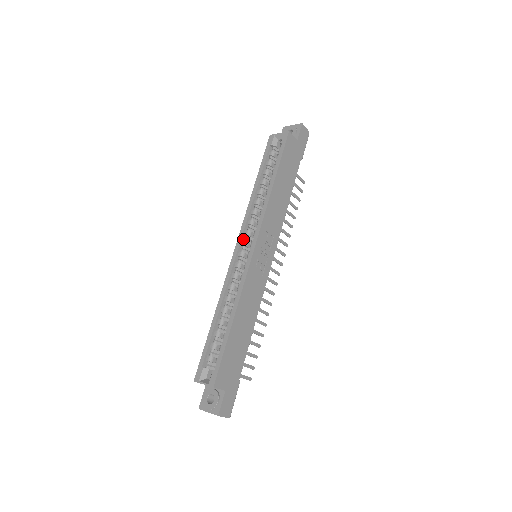
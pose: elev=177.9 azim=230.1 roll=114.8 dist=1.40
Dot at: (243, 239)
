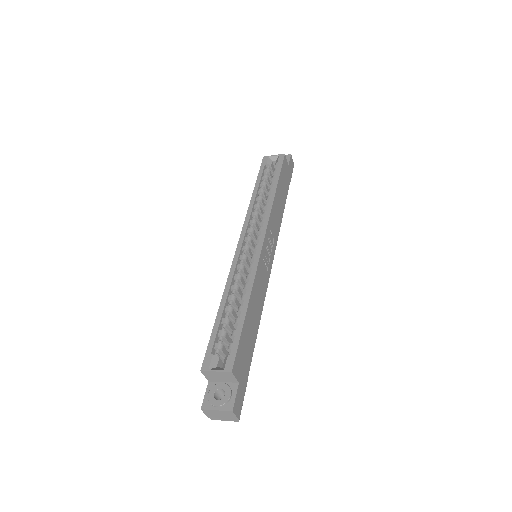
Dot at: (246, 236)
